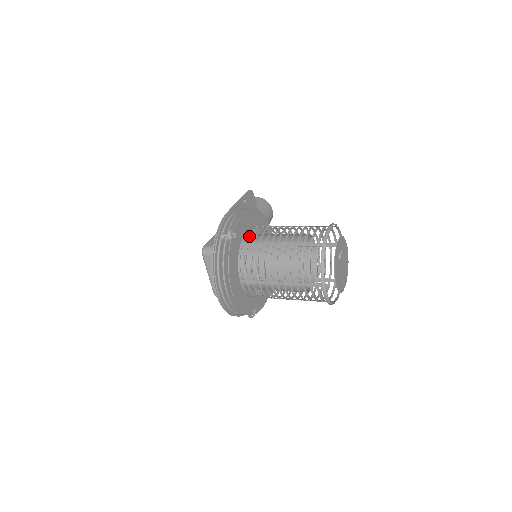
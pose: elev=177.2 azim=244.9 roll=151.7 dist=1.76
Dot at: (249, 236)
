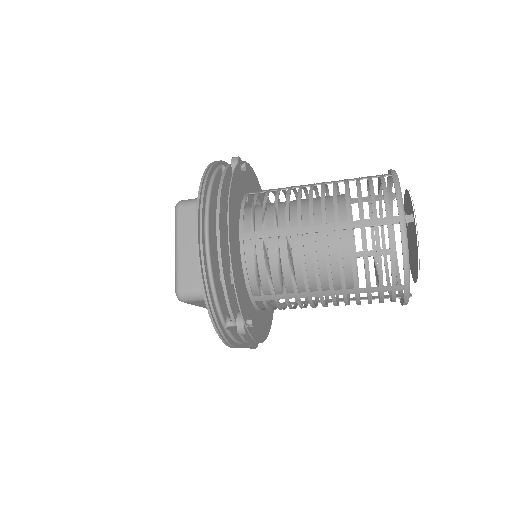
Dot at: occluded
